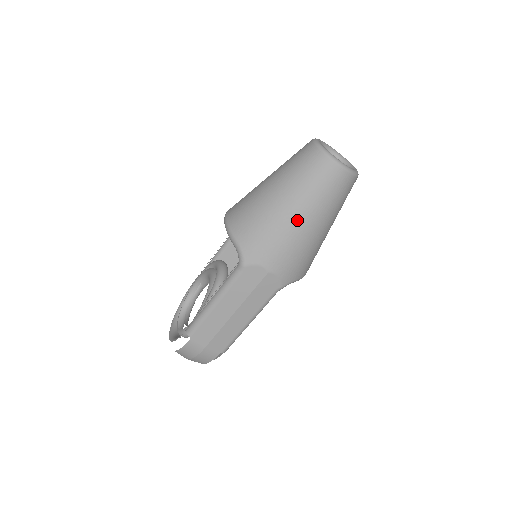
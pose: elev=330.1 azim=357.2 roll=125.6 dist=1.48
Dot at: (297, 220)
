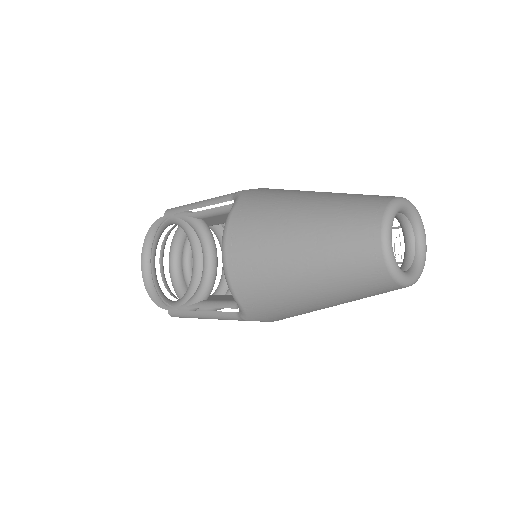
Dot at: (323, 307)
